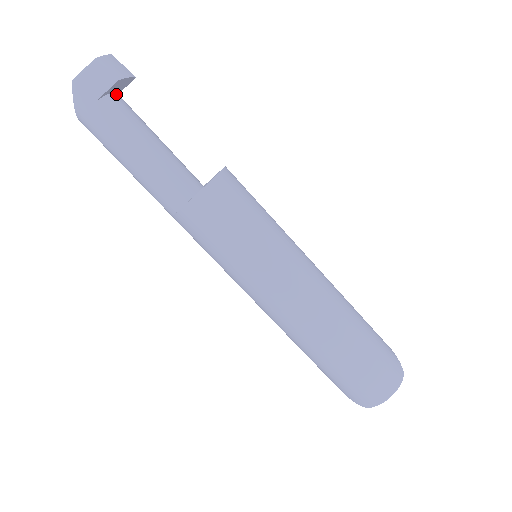
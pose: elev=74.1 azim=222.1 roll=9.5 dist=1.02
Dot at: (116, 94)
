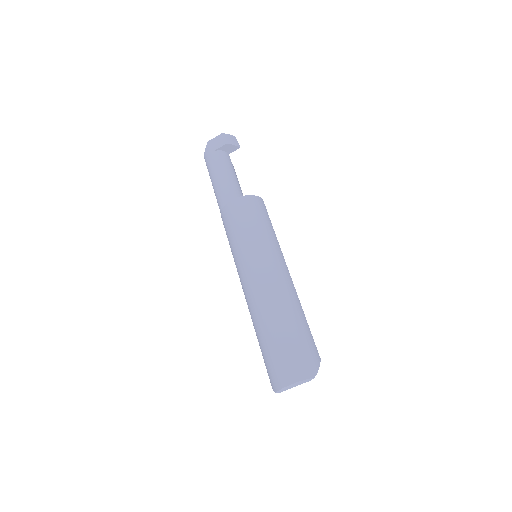
Dot at: (226, 153)
